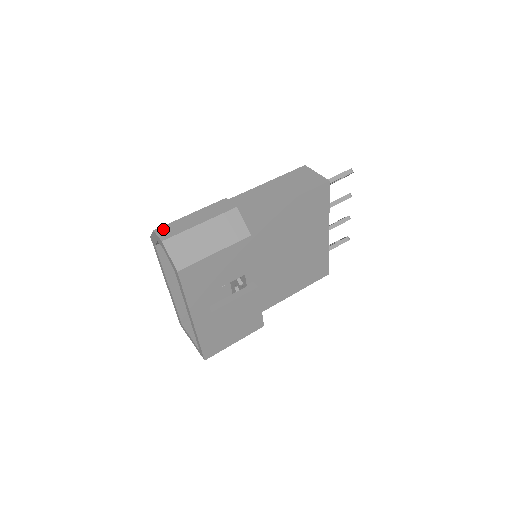
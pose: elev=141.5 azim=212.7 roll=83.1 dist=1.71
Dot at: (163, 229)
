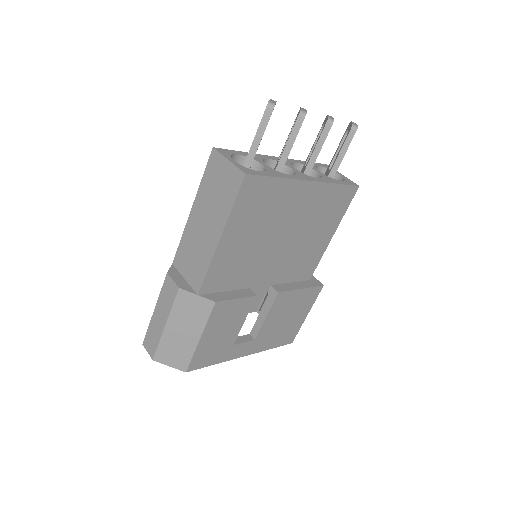
Dot at: (147, 341)
